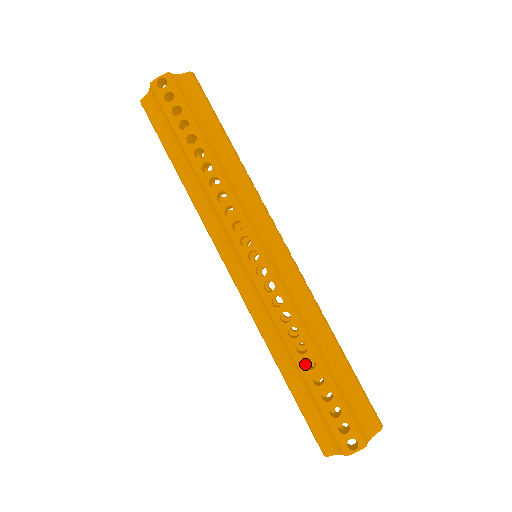
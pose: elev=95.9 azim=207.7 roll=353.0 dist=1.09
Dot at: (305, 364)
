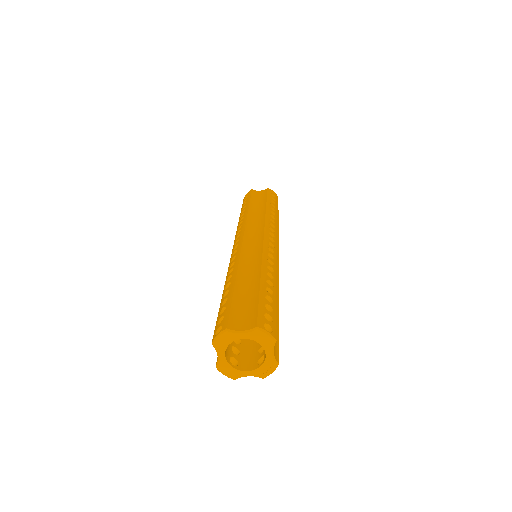
Dot at: occluded
